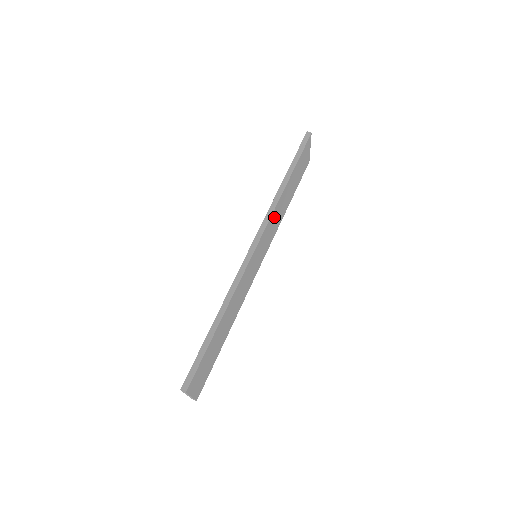
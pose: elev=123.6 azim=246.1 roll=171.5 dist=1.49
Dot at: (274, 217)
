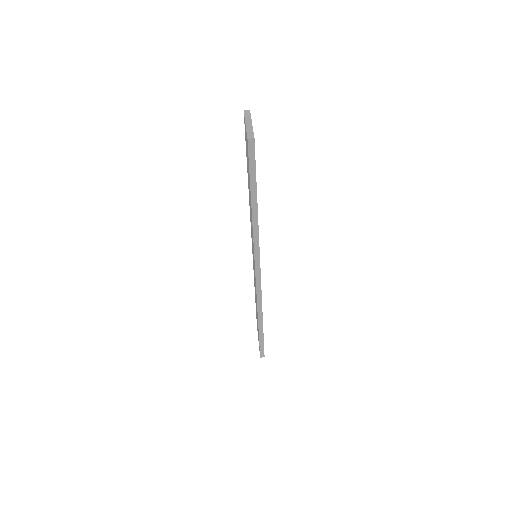
Dot at: occluded
